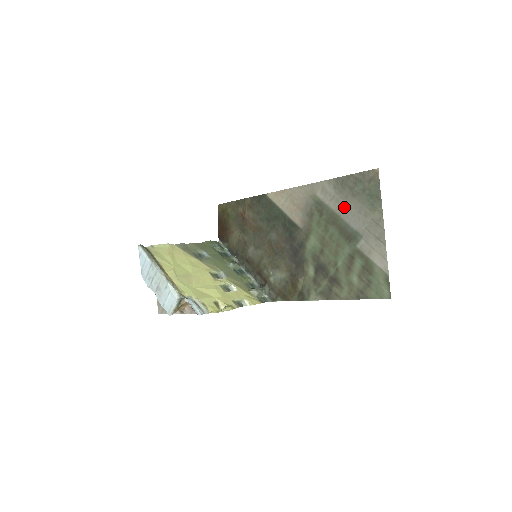
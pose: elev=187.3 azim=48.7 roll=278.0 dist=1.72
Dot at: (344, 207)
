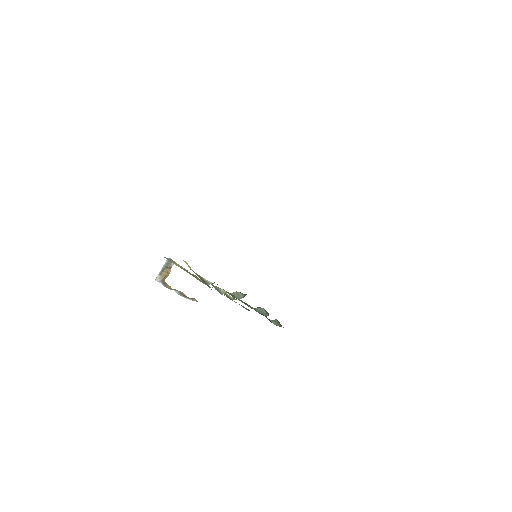
Dot at: occluded
